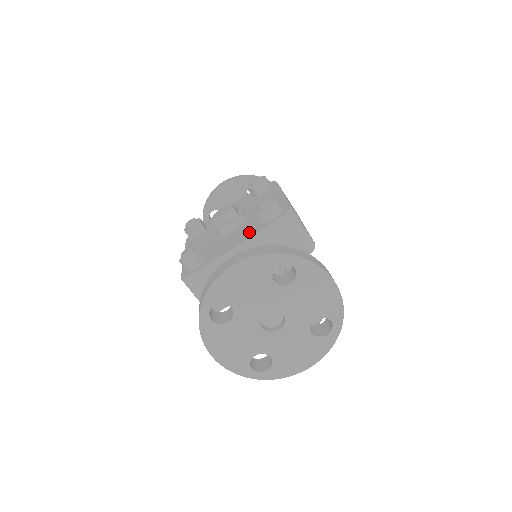
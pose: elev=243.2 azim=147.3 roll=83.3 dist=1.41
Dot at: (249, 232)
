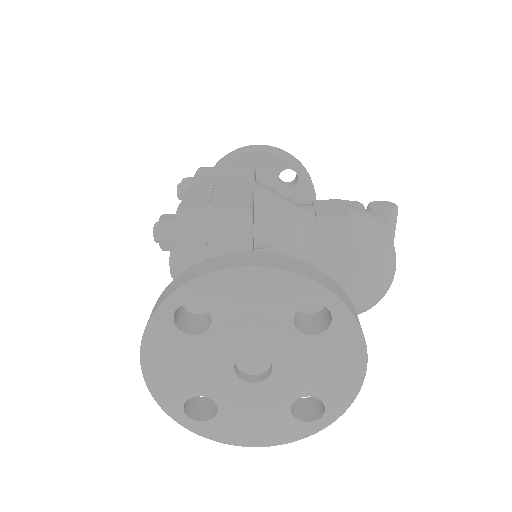
Dot at: occluded
